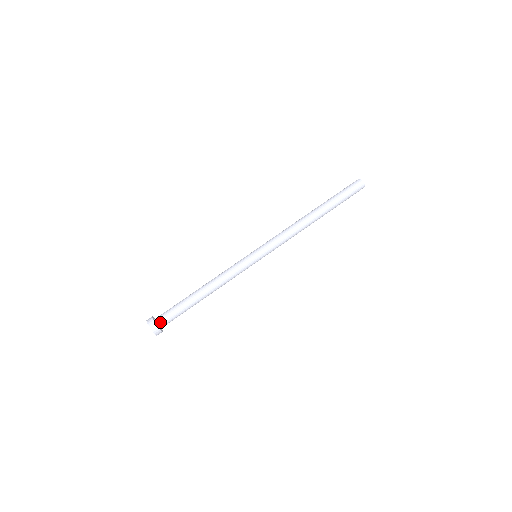
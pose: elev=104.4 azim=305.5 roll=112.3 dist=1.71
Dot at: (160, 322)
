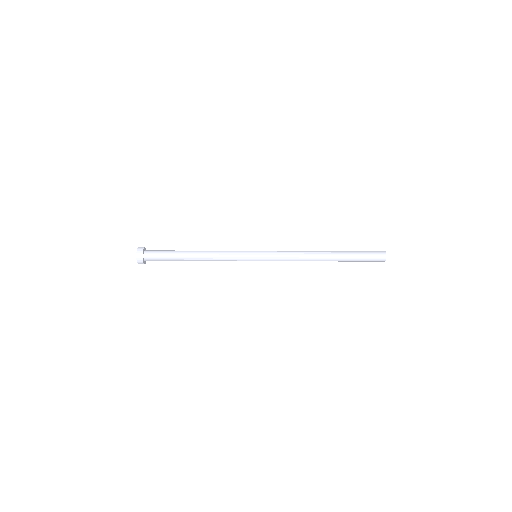
Dot at: (147, 259)
